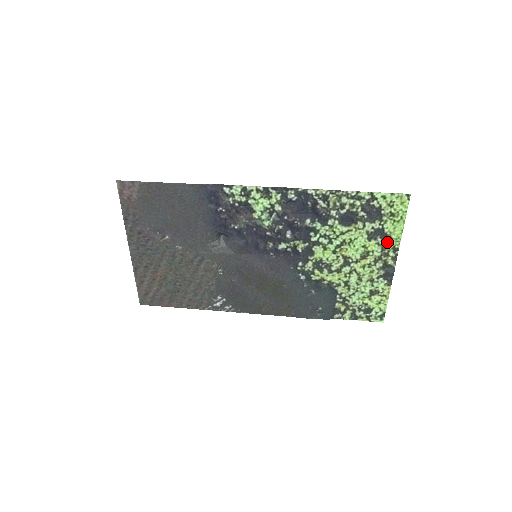
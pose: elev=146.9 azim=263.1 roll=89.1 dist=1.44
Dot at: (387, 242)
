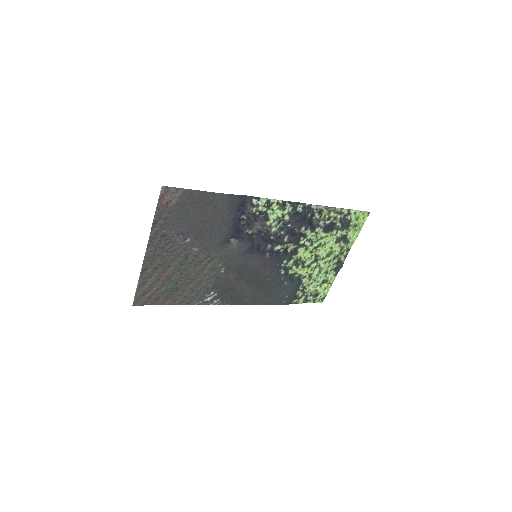
Dot at: (345, 245)
